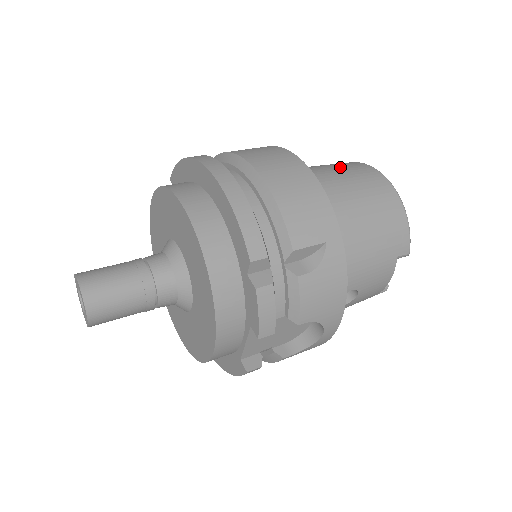
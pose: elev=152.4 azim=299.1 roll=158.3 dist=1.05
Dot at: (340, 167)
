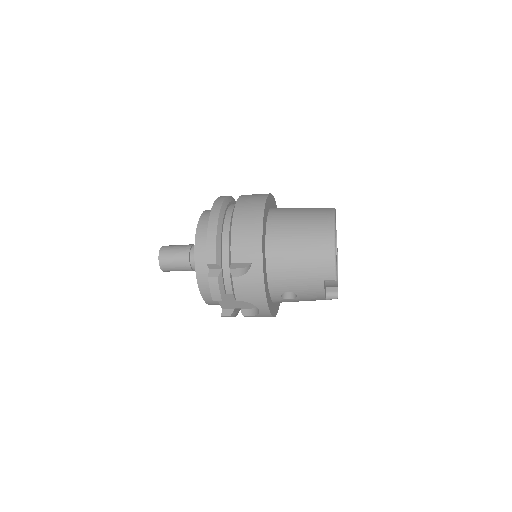
Dot at: (310, 214)
